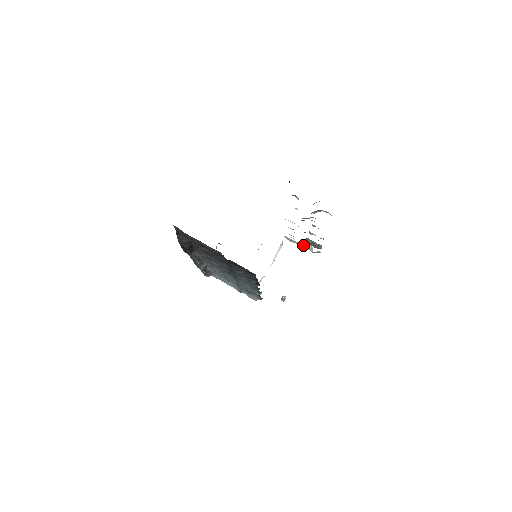
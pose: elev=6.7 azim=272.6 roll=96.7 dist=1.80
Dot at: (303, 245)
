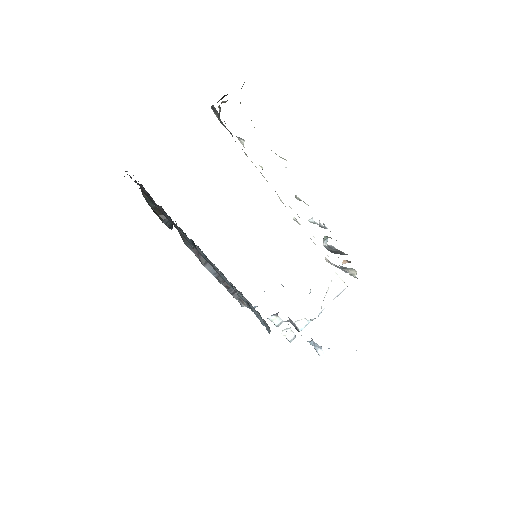
Dot at: occluded
